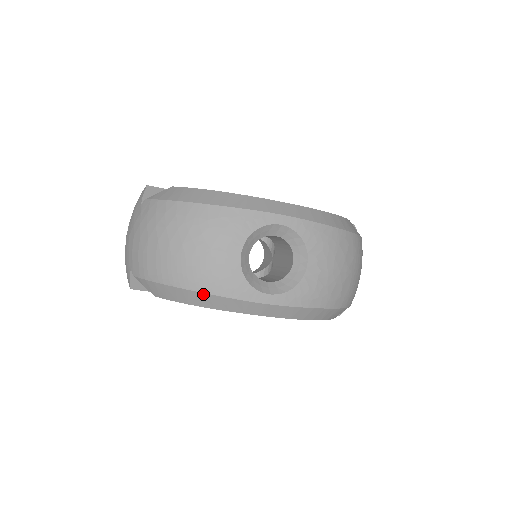
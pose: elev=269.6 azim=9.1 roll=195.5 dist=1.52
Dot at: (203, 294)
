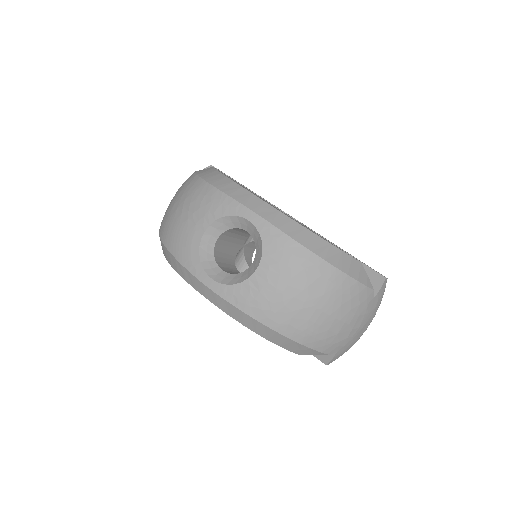
Dot at: (171, 254)
